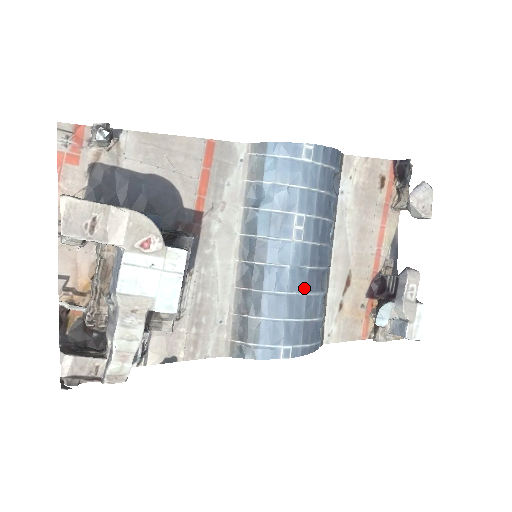
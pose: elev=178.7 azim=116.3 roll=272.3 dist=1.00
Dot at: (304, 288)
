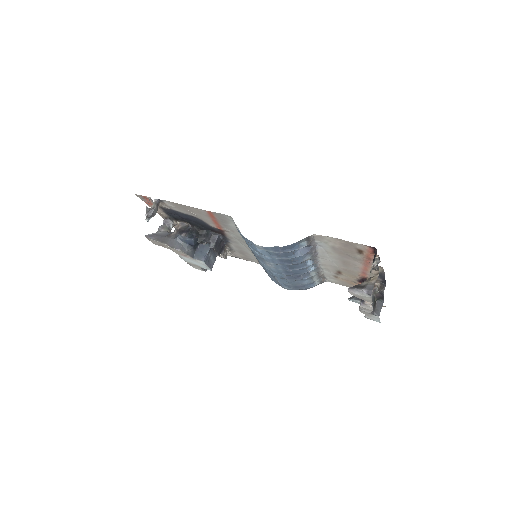
Dot at: (285, 278)
